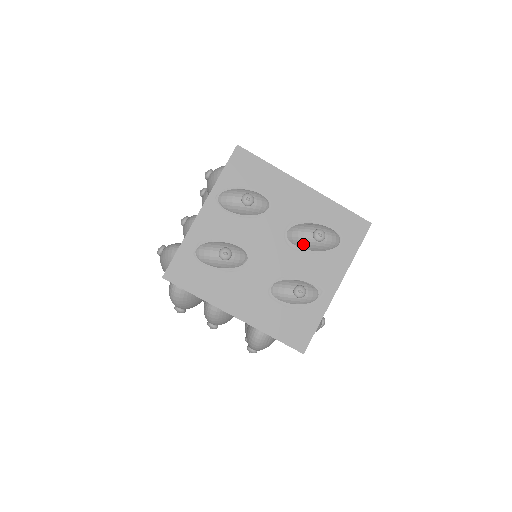
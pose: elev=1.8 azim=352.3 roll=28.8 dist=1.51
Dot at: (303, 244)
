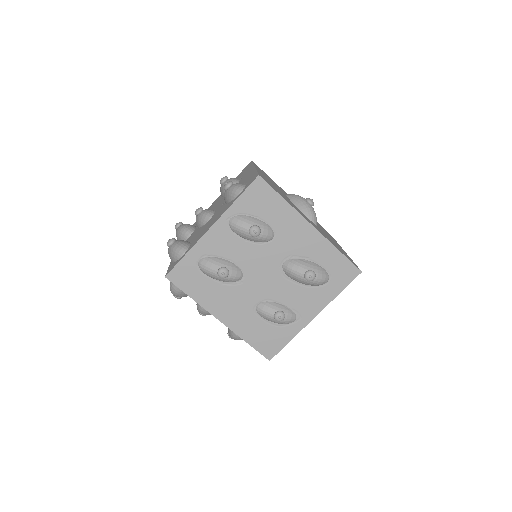
Dot at: (294, 278)
